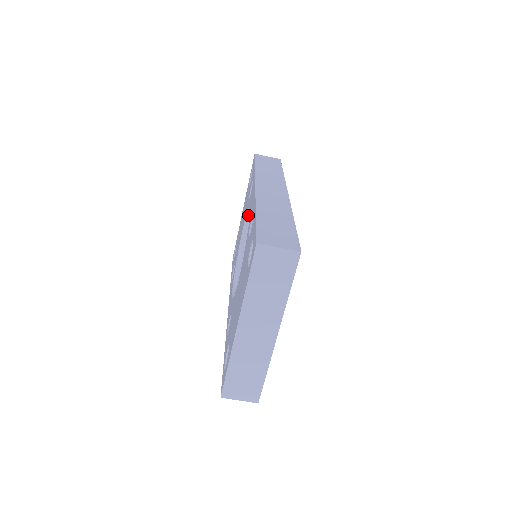
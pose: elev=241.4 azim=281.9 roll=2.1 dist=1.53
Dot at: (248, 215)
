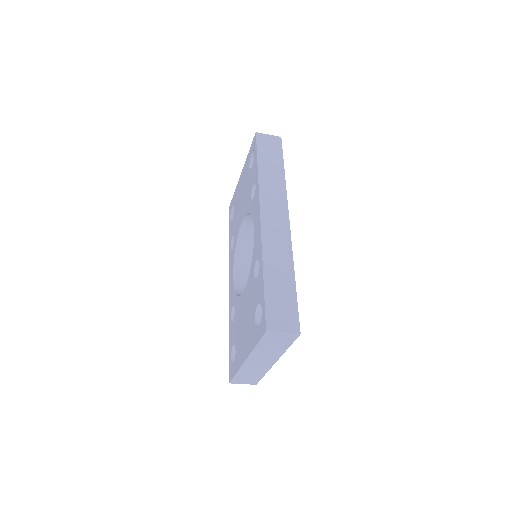
Dot at: (249, 213)
